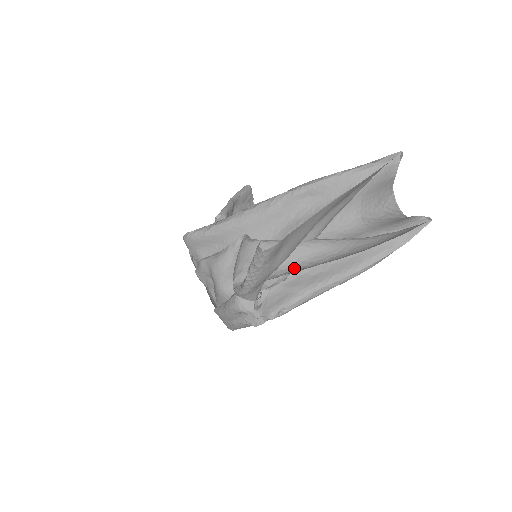
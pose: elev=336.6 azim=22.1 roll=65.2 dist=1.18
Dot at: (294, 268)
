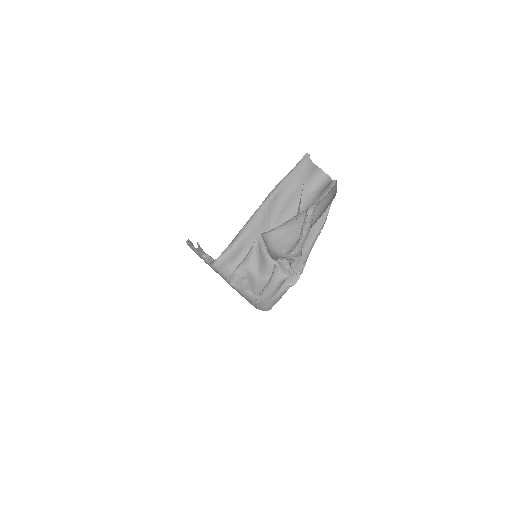
Dot at: occluded
